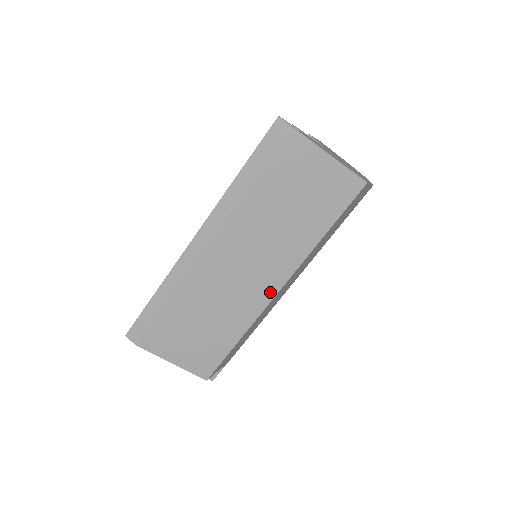
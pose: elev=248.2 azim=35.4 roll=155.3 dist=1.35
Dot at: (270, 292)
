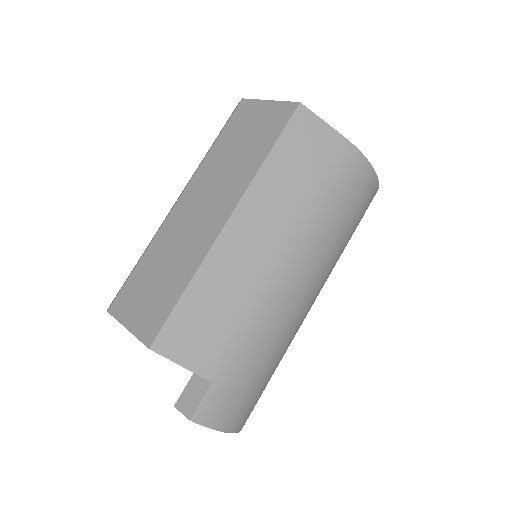
Dot at: (219, 225)
